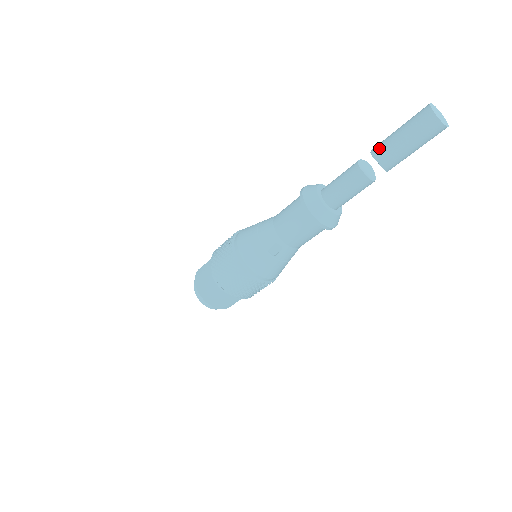
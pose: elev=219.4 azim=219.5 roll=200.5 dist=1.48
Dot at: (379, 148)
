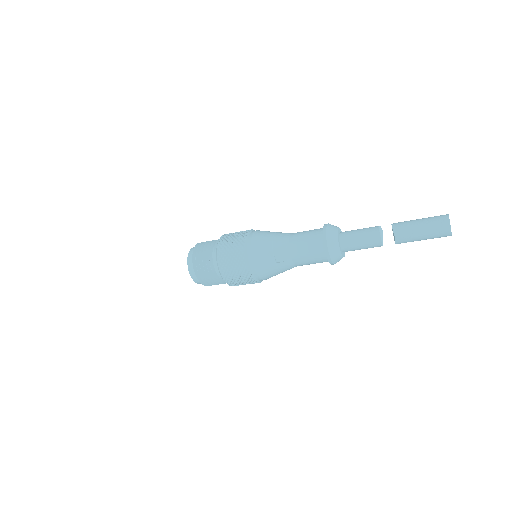
Dot at: (400, 225)
